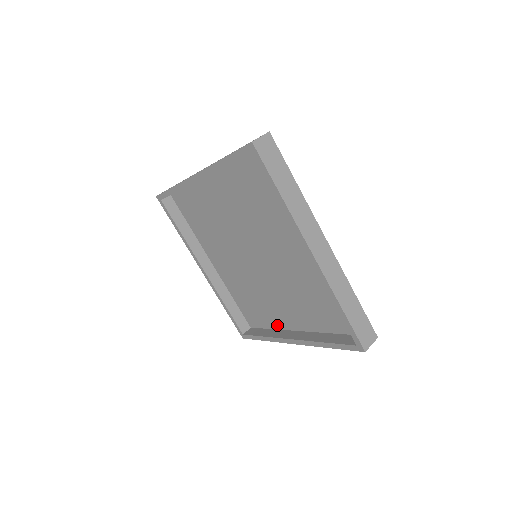
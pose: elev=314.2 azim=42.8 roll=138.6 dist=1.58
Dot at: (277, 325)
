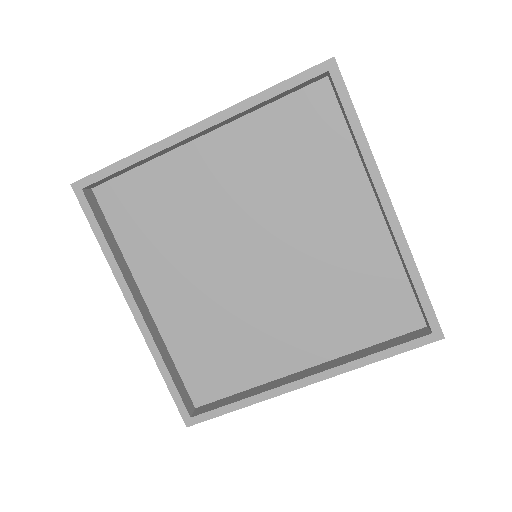
Dot at: (261, 376)
